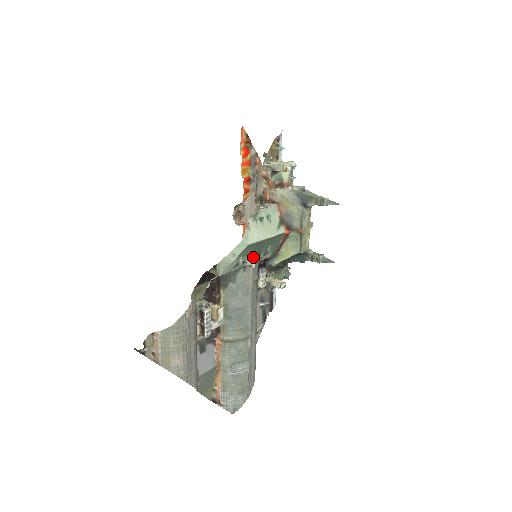
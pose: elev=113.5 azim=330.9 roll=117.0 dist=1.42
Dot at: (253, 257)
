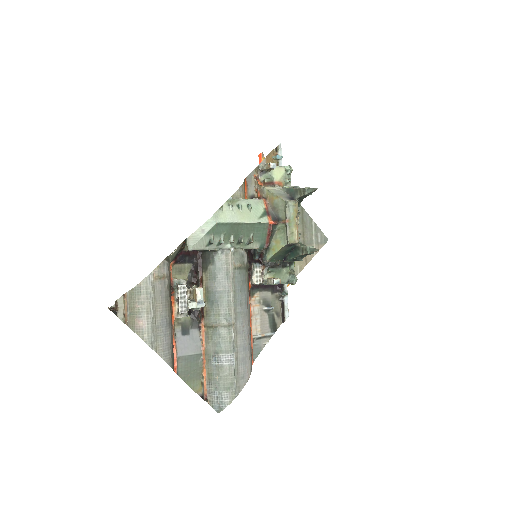
Dot at: (230, 240)
